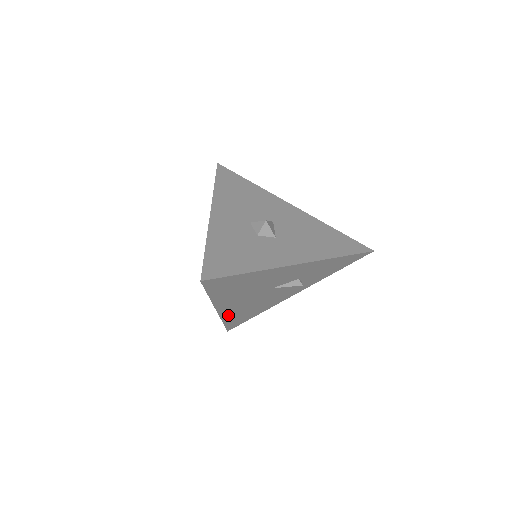
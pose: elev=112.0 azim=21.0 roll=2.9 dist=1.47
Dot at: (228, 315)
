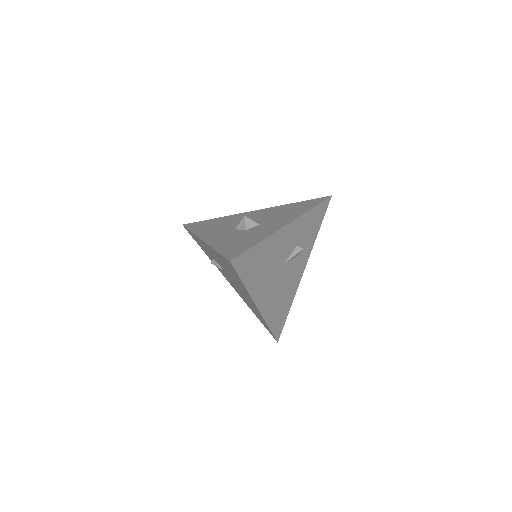
Dot at: (268, 314)
